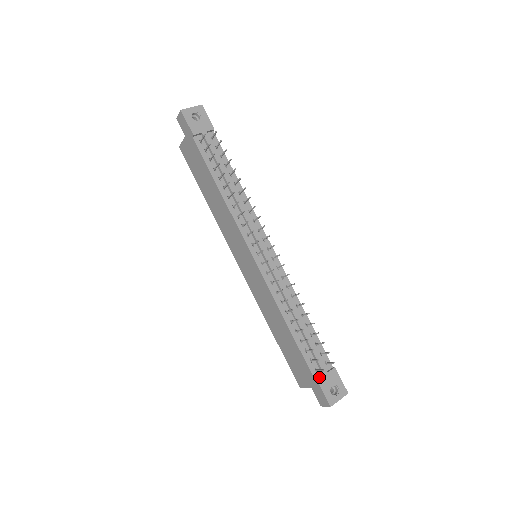
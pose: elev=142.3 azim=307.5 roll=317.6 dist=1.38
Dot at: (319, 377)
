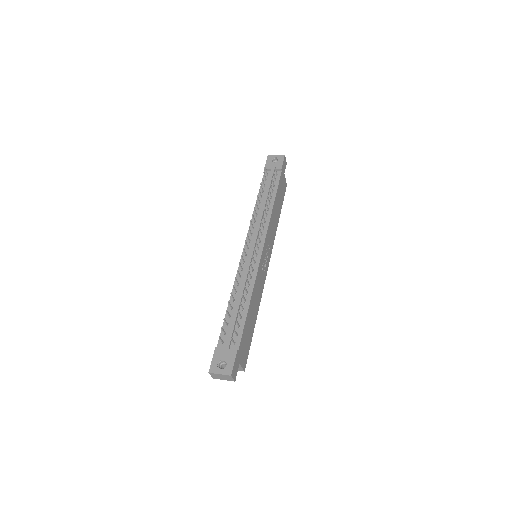
Dot at: (220, 347)
